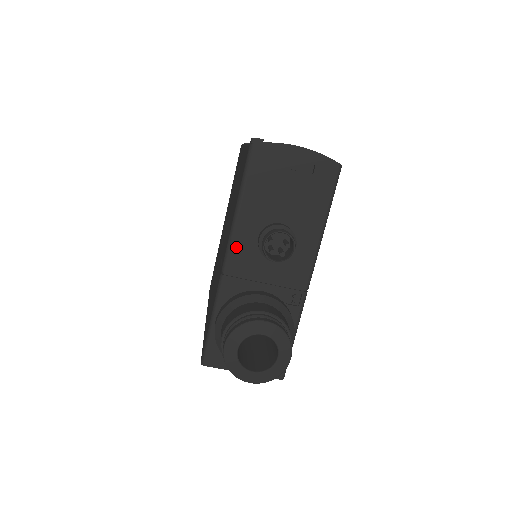
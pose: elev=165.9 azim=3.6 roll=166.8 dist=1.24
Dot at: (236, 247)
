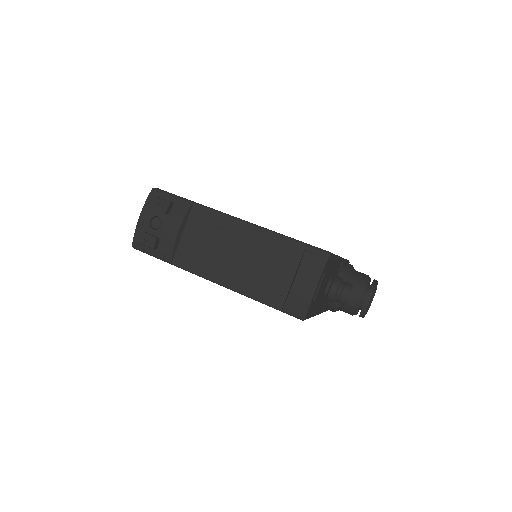
Dot at: (320, 310)
